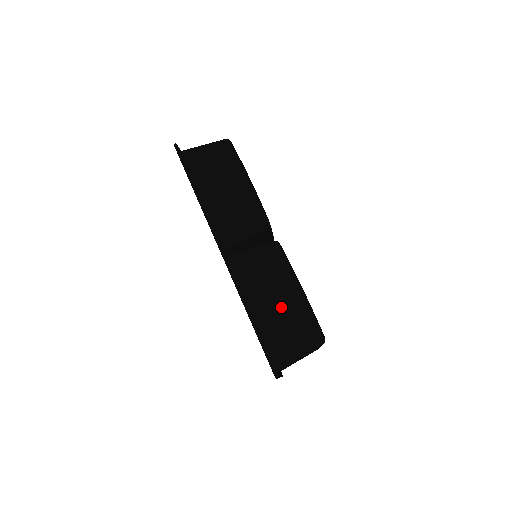
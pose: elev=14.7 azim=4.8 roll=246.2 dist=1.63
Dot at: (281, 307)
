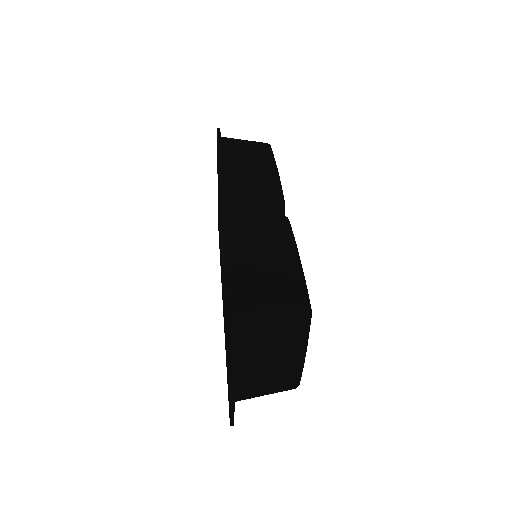
Dot at: (269, 264)
